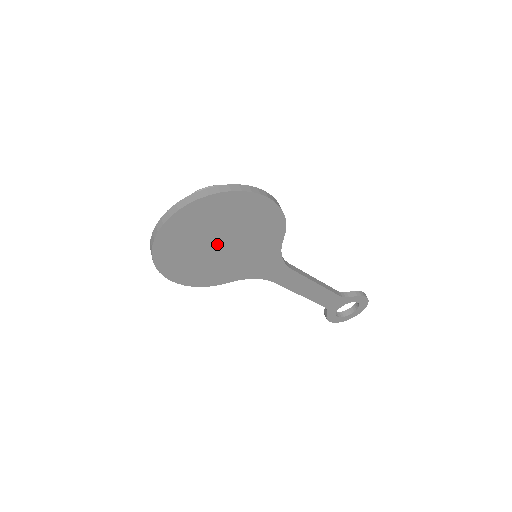
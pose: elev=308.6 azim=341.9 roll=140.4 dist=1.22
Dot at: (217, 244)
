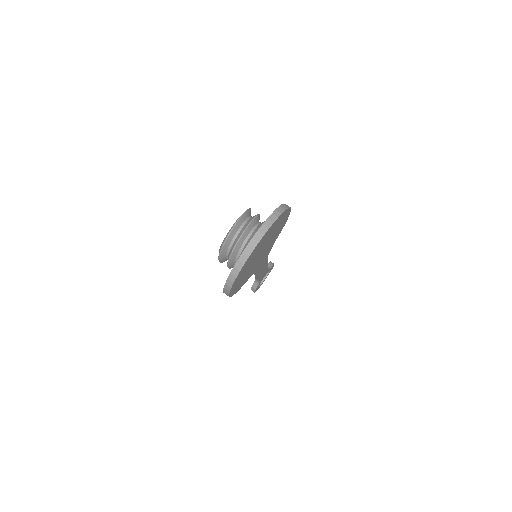
Dot at: (259, 254)
